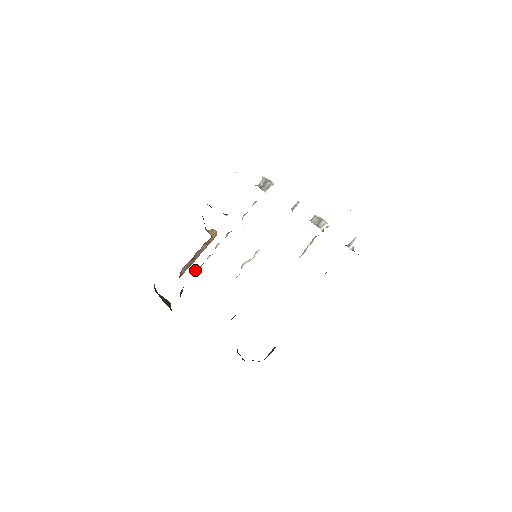
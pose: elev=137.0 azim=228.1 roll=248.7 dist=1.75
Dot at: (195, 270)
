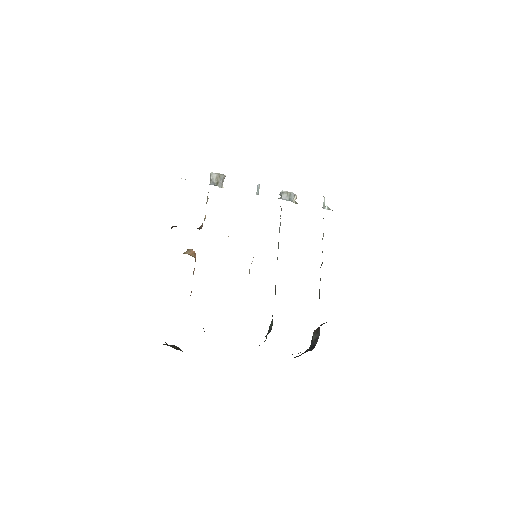
Dot at: occluded
